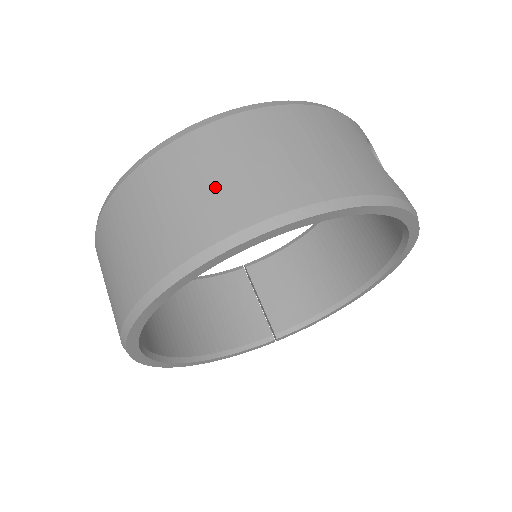
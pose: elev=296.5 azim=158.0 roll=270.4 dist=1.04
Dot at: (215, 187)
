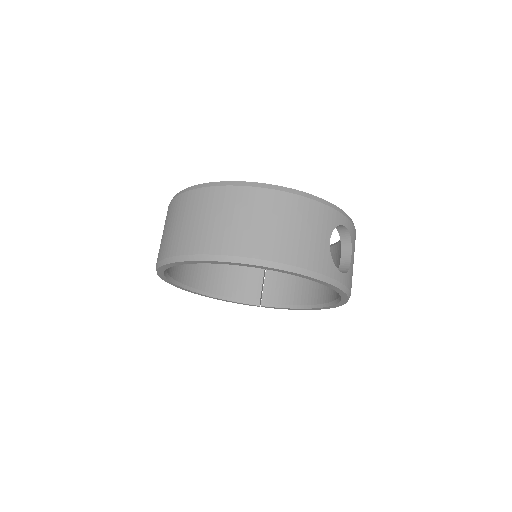
Dot at: (218, 225)
